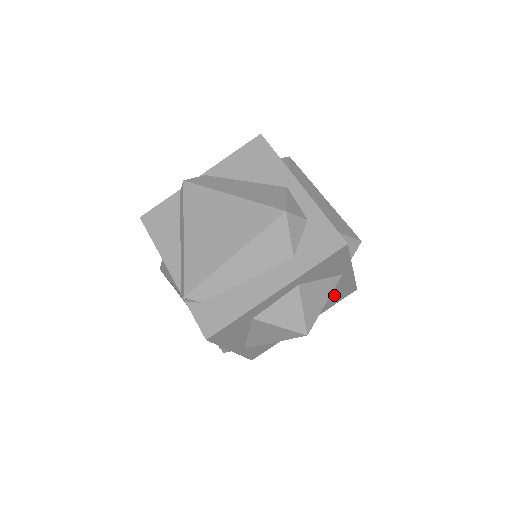
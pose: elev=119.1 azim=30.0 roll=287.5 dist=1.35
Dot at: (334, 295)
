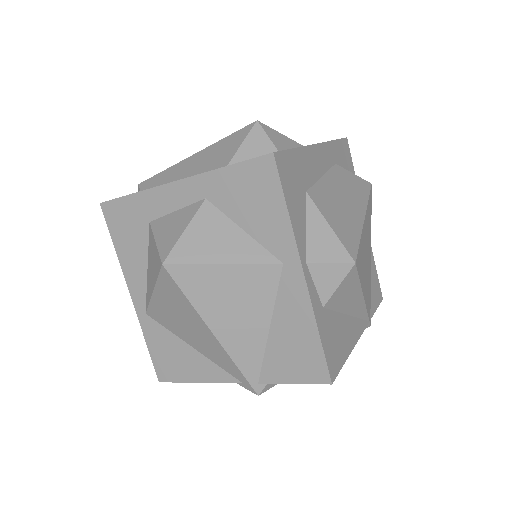
Dot at: (281, 336)
